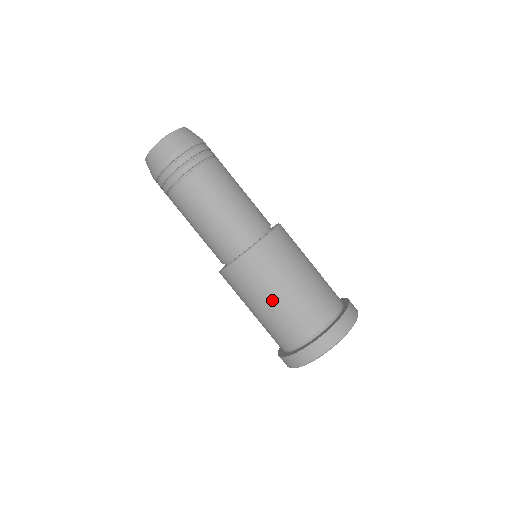
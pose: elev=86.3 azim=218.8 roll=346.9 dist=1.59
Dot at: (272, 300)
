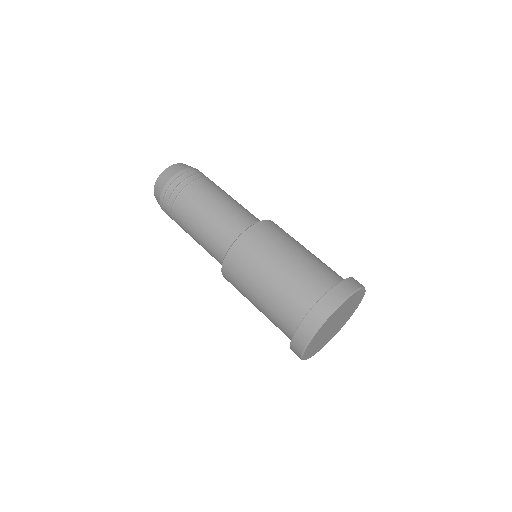
Dot at: (273, 270)
